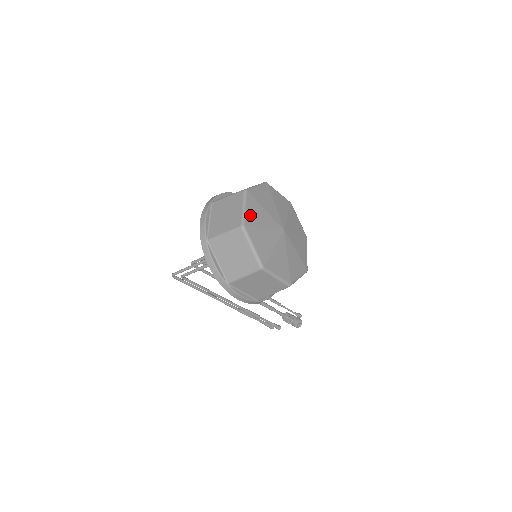
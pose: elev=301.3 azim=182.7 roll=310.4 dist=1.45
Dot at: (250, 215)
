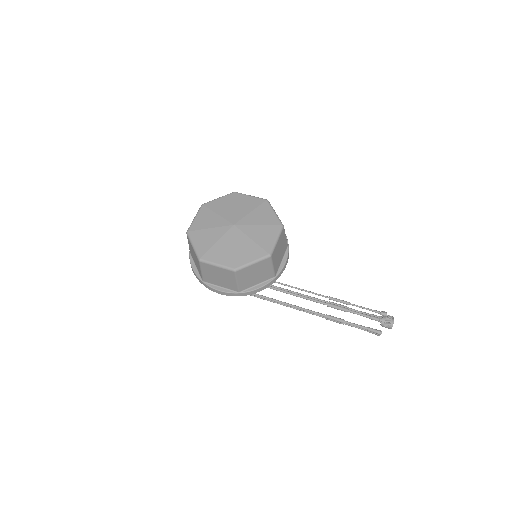
Dot at: (198, 222)
